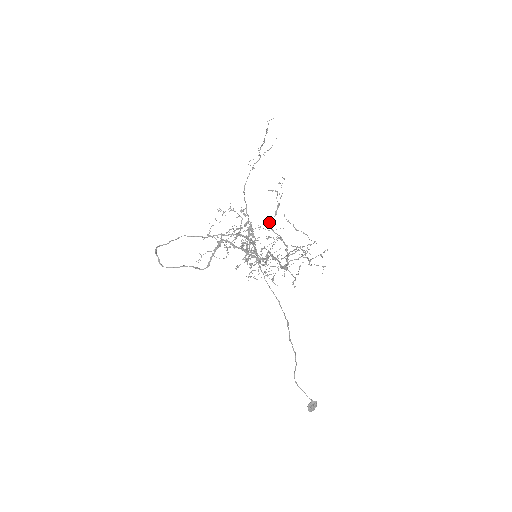
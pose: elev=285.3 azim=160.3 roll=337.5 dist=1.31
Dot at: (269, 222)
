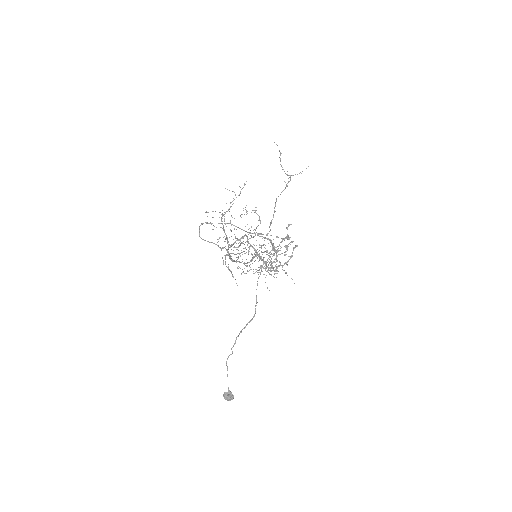
Dot at: occluded
